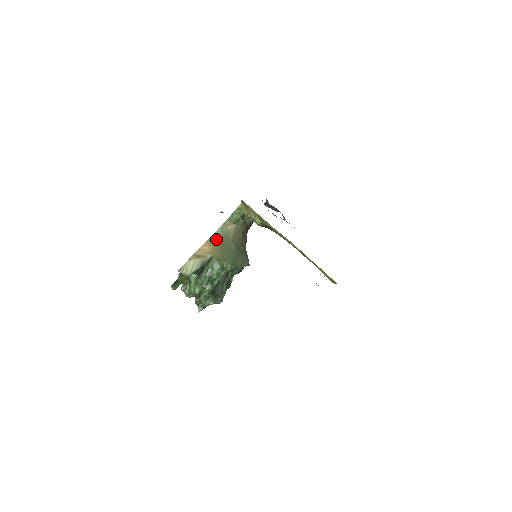
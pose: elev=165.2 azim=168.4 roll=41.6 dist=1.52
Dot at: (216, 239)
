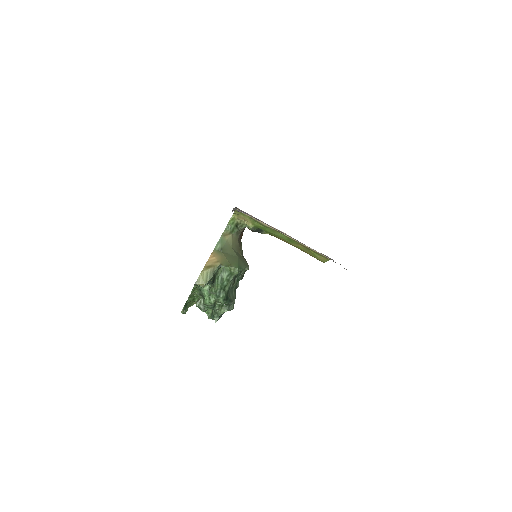
Dot at: (219, 250)
